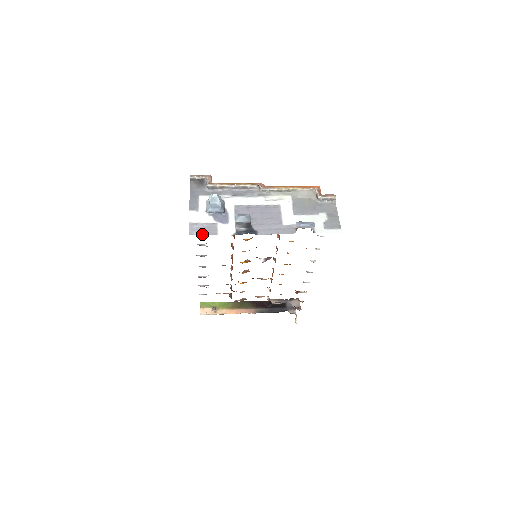
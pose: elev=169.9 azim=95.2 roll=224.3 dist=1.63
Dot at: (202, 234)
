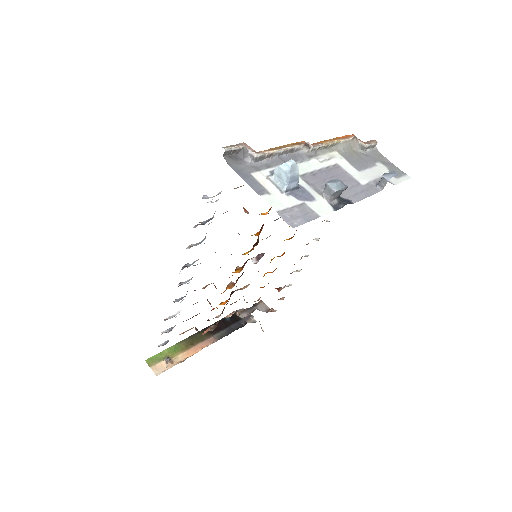
Dot at: (305, 221)
